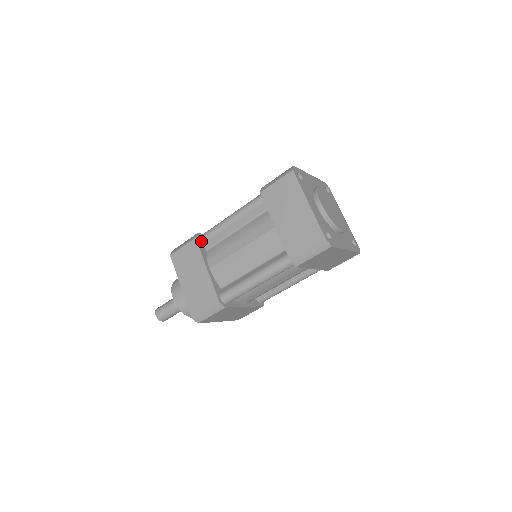
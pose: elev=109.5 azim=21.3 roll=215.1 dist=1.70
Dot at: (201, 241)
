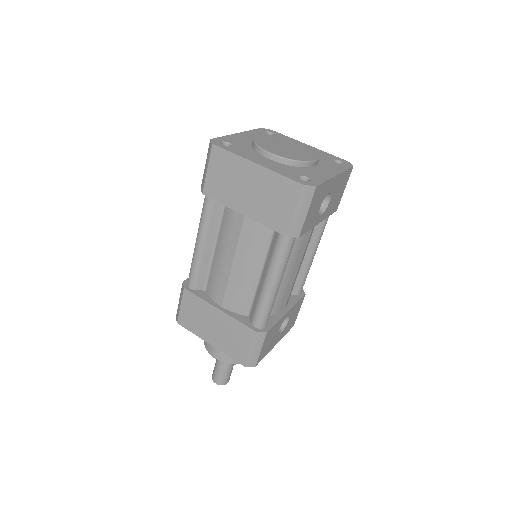
Dot at: occluded
